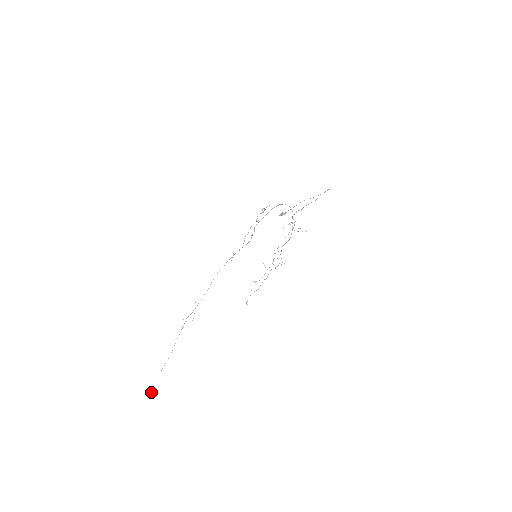
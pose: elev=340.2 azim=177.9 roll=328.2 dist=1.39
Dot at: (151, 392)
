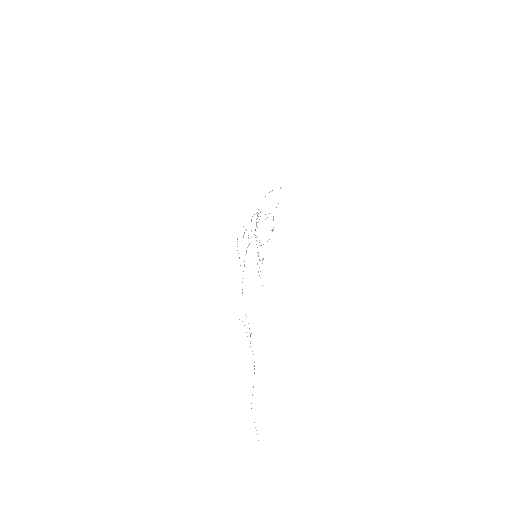
Dot at: occluded
